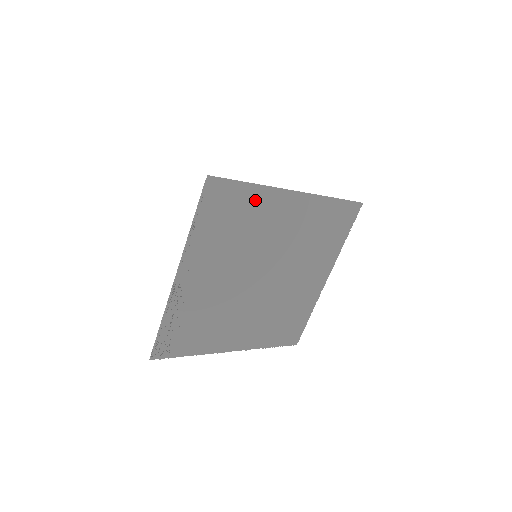
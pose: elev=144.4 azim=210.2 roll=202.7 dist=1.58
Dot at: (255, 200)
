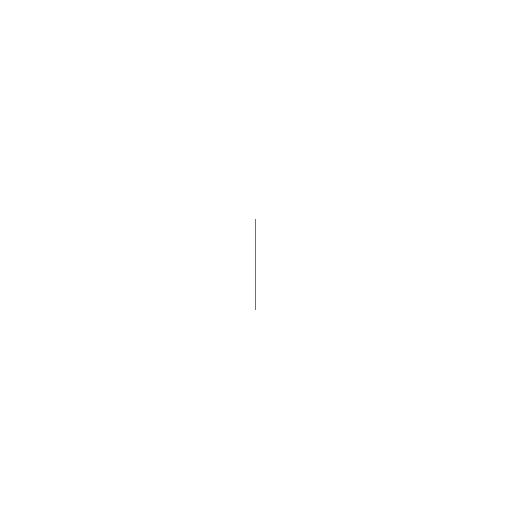
Dot at: occluded
